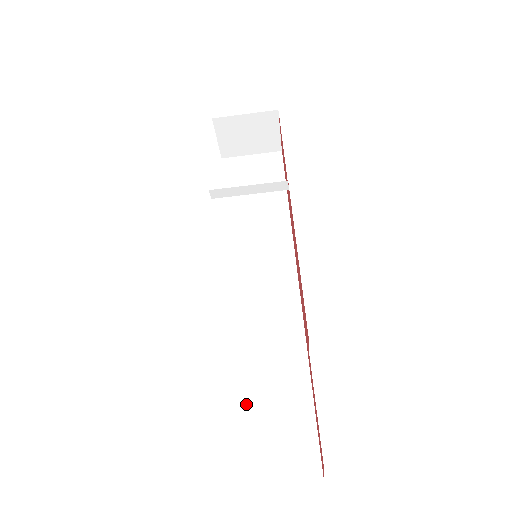
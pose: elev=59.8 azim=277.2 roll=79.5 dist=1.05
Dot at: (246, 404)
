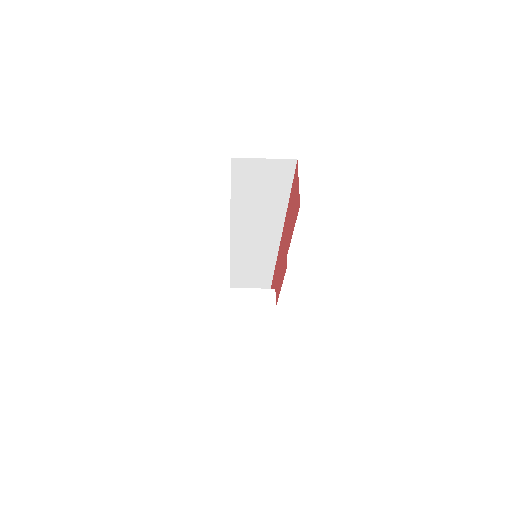
Dot at: (241, 275)
